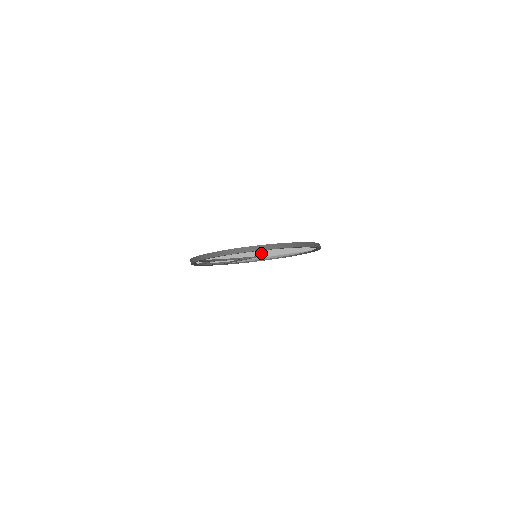
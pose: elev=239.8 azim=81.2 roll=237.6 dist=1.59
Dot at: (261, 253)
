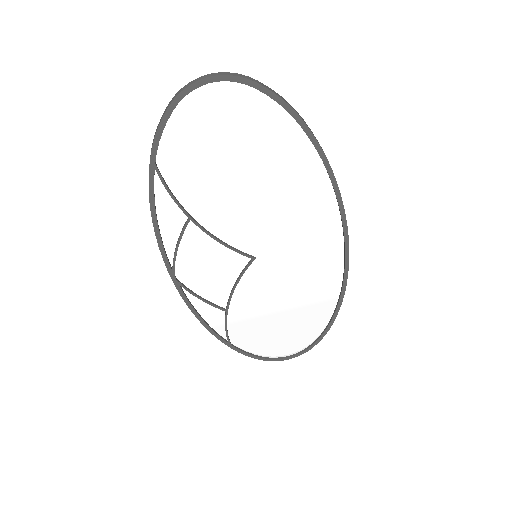
Dot at: (255, 204)
